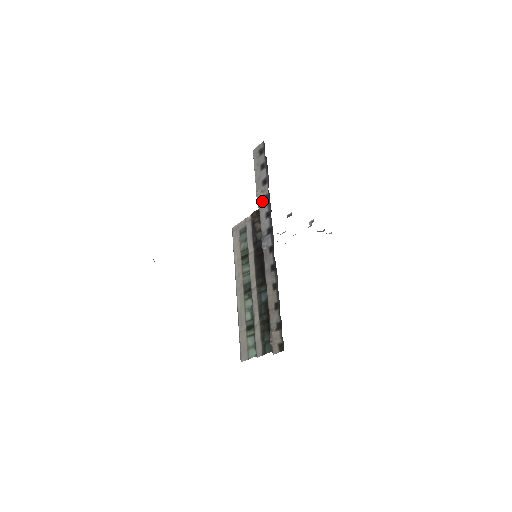
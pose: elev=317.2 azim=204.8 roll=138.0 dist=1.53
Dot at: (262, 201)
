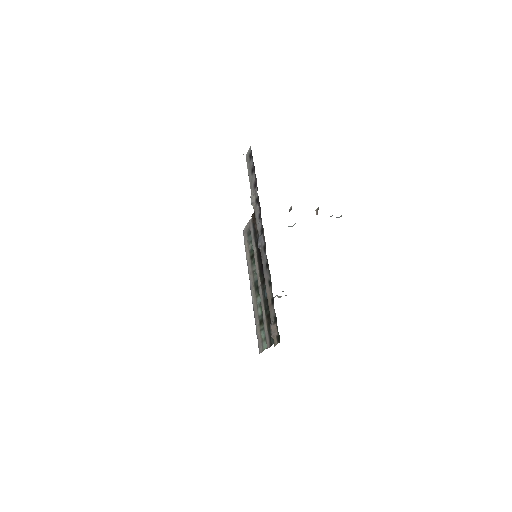
Dot at: (255, 204)
